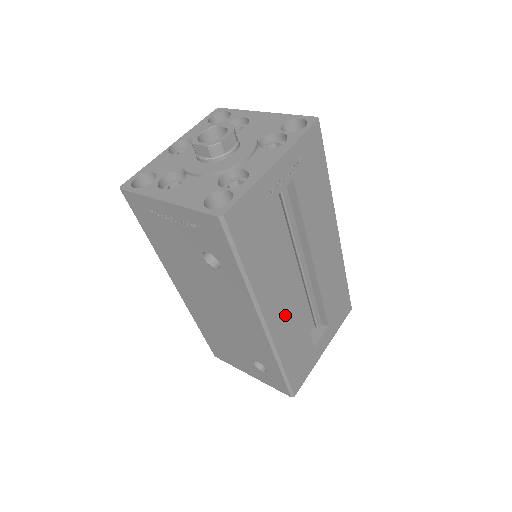
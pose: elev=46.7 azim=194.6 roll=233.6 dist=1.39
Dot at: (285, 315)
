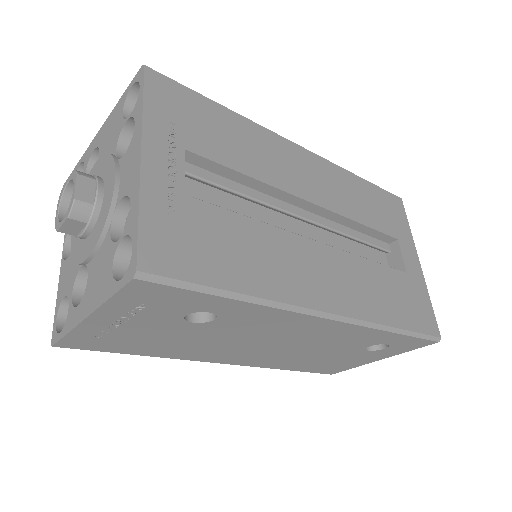
Dot at: (339, 281)
